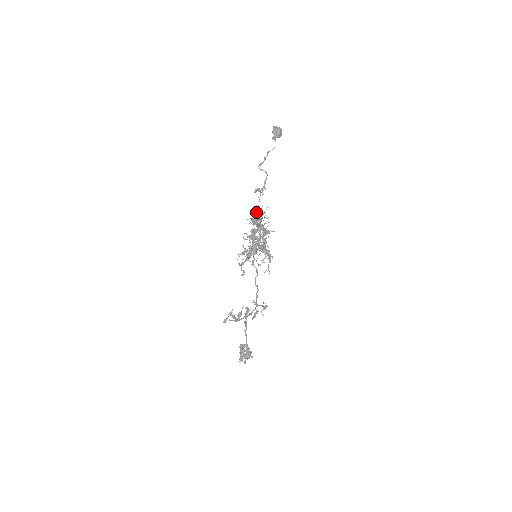
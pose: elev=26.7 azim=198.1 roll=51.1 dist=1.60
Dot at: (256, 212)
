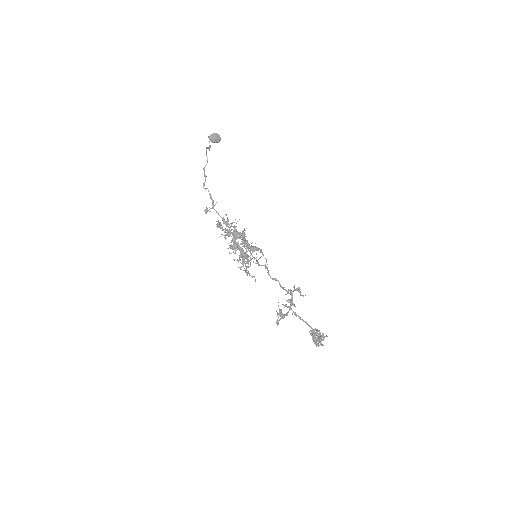
Dot at: (220, 227)
